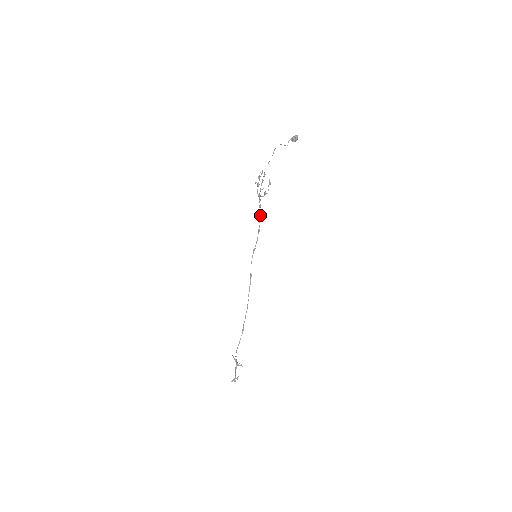
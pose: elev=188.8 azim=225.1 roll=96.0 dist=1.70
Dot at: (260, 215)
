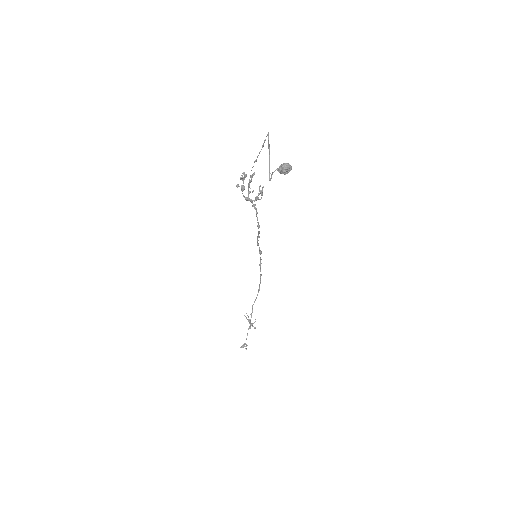
Dot at: (257, 212)
